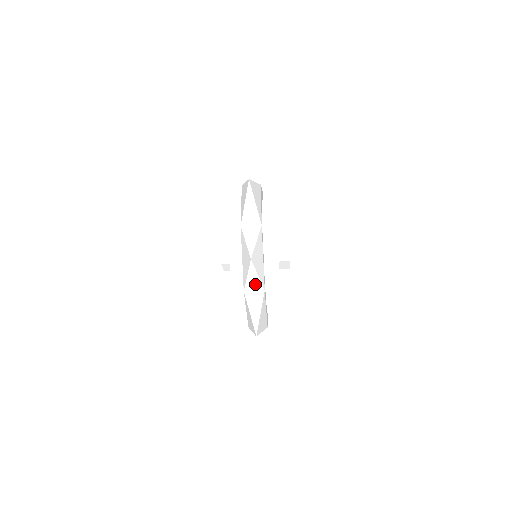
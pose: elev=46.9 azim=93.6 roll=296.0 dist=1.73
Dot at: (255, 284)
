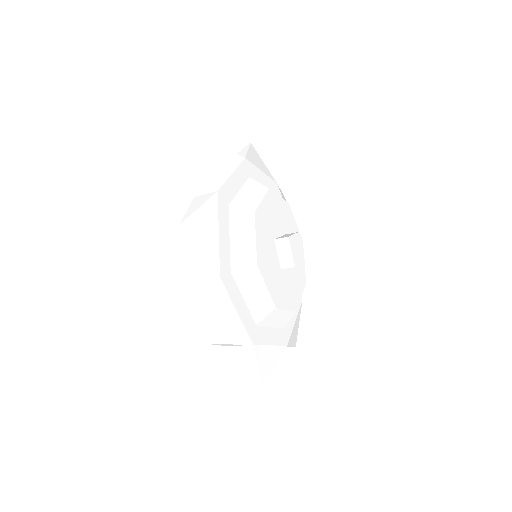
Dot at: (237, 345)
